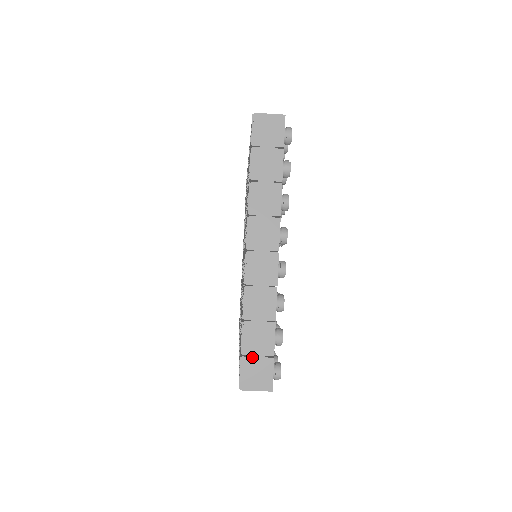
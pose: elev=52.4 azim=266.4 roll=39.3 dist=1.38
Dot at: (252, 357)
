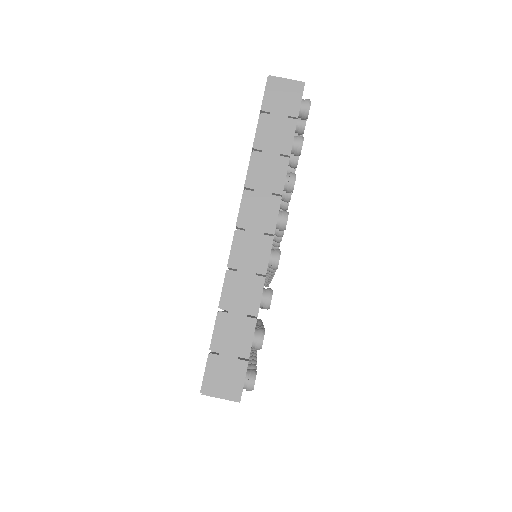
Dot at: (222, 356)
